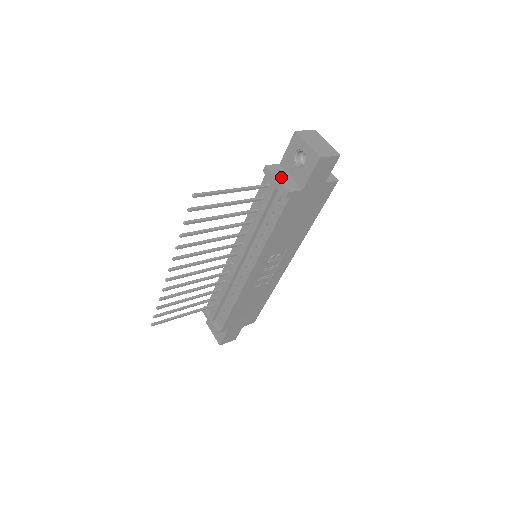
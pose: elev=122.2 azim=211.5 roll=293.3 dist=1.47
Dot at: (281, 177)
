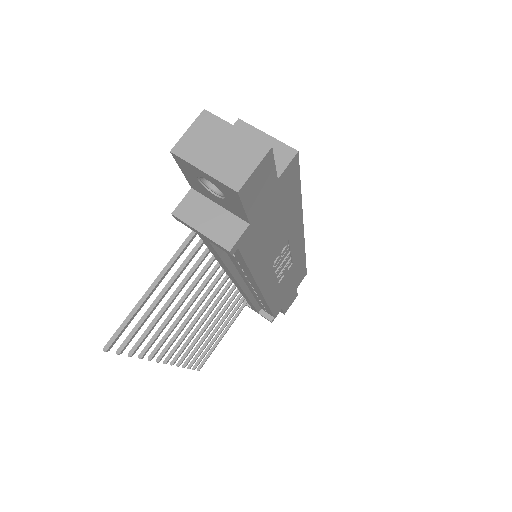
Dot at: (205, 222)
